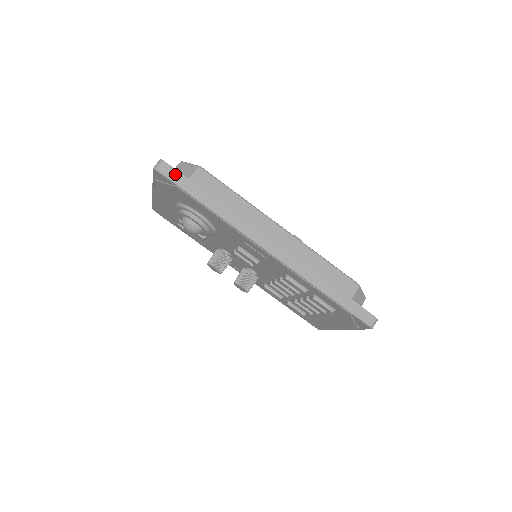
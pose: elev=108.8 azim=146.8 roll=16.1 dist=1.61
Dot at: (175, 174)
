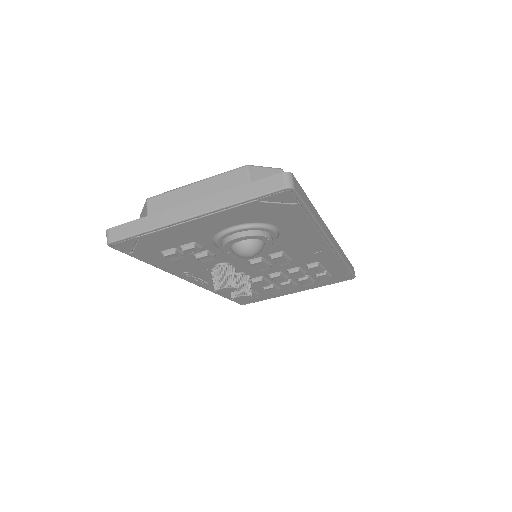
Dot at: (299, 188)
